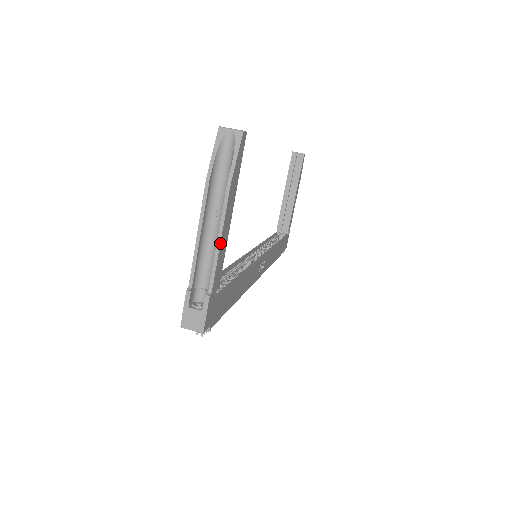
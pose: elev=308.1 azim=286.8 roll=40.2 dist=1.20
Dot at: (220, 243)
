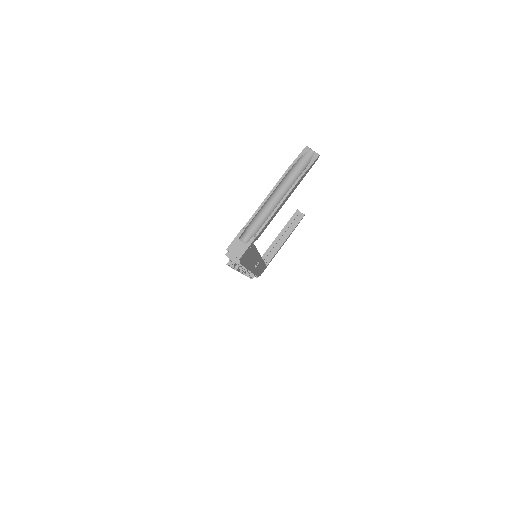
Dot at: (277, 209)
